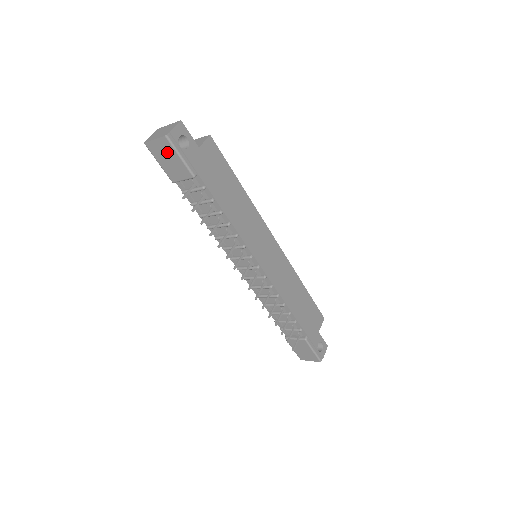
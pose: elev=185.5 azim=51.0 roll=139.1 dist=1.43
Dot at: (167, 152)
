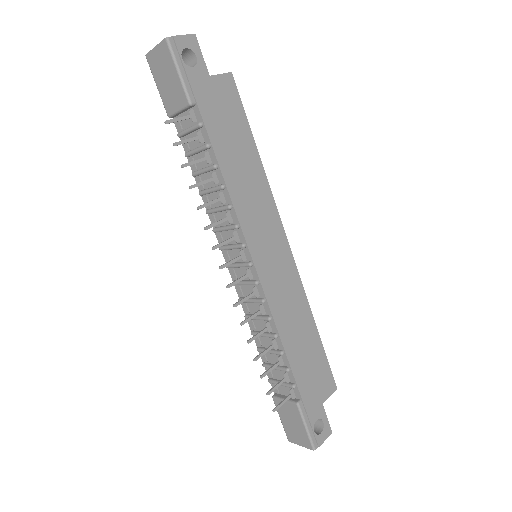
Dot at: (166, 65)
